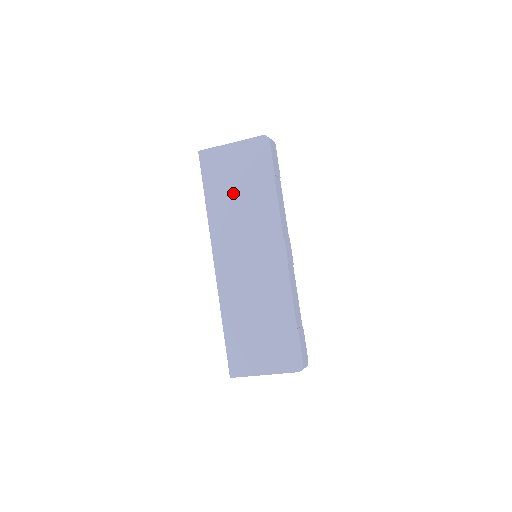
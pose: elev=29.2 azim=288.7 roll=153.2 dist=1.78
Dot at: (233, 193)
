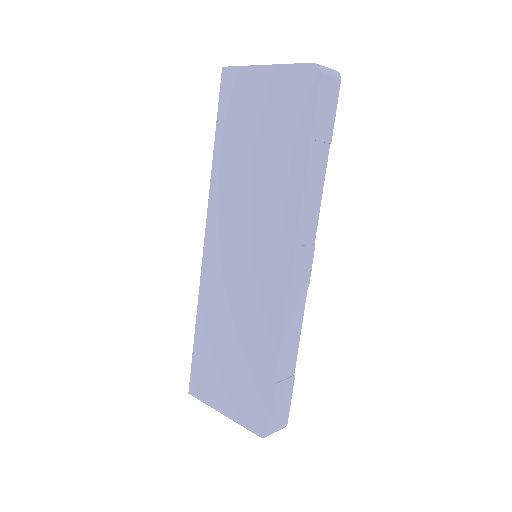
Dot at: (249, 150)
